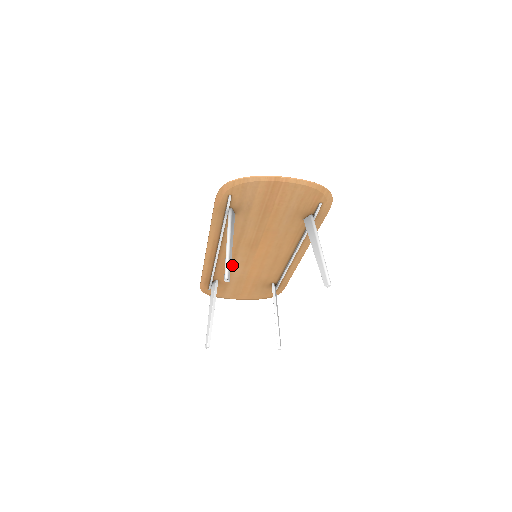
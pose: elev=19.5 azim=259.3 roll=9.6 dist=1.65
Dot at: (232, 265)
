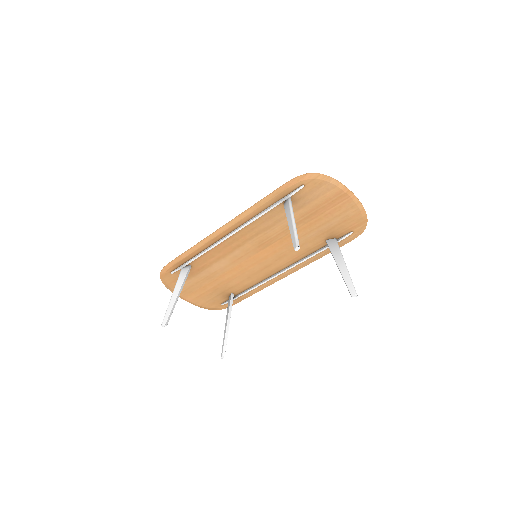
Dot at: (223, 256)
